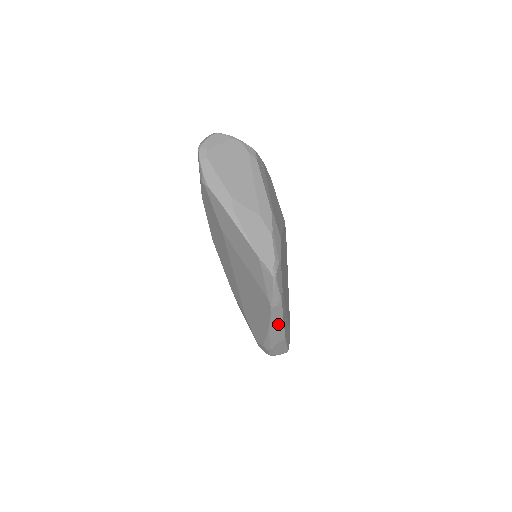
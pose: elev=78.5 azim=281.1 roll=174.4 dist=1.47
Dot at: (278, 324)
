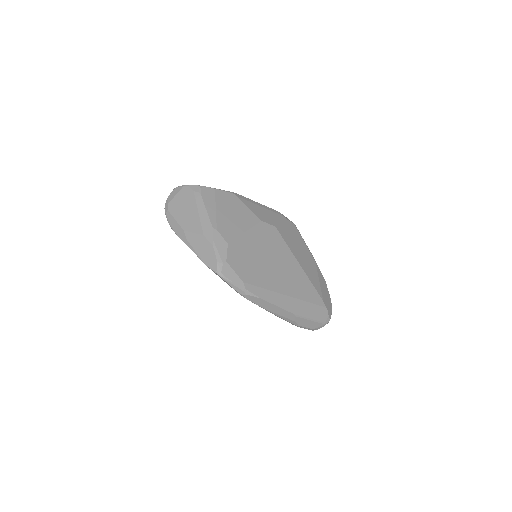
Dot at: (270, 306)
